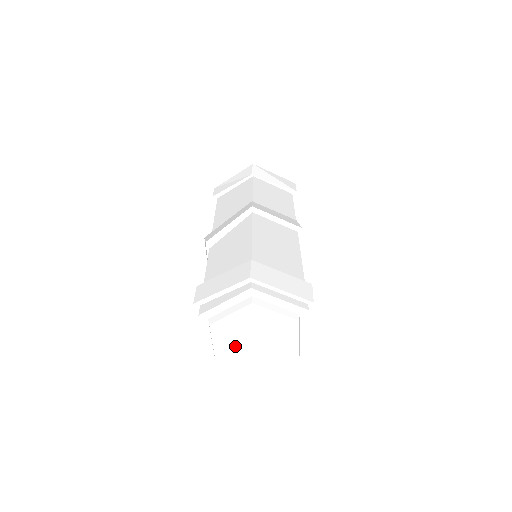
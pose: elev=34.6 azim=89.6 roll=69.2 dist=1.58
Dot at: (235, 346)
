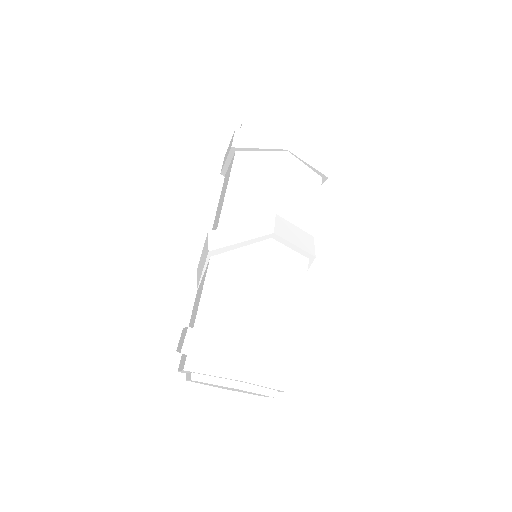
Dot at: occluded
